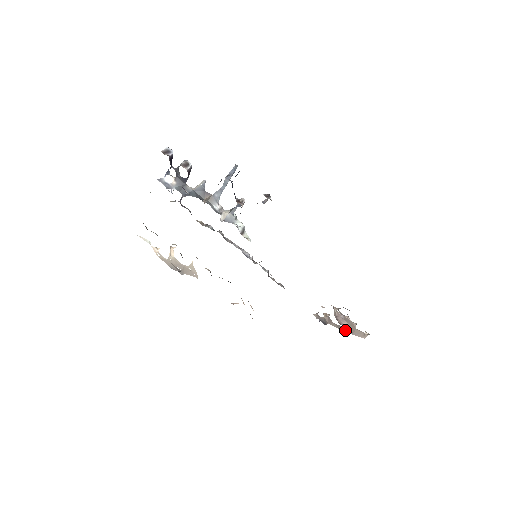
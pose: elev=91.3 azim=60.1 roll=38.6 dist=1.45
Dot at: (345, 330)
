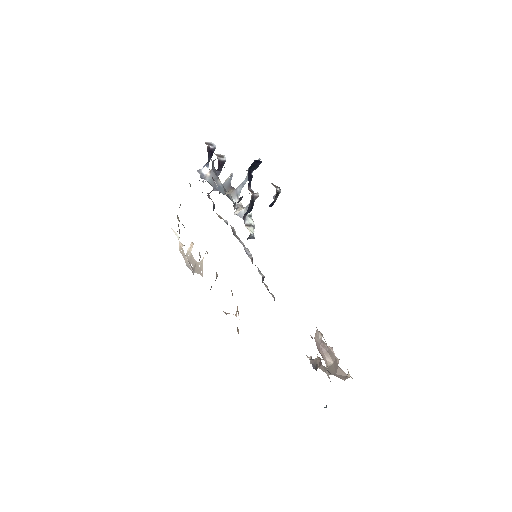
Dot at: occluded
